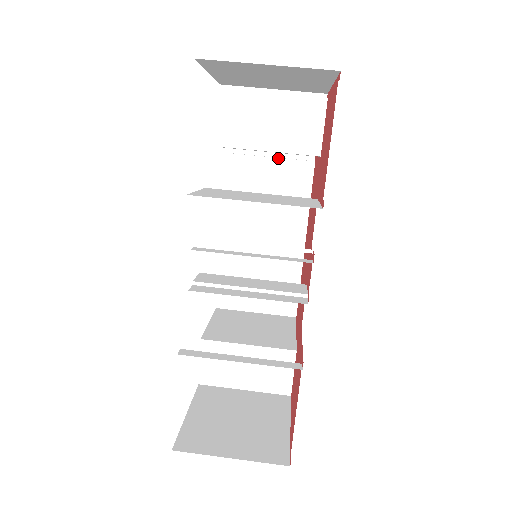
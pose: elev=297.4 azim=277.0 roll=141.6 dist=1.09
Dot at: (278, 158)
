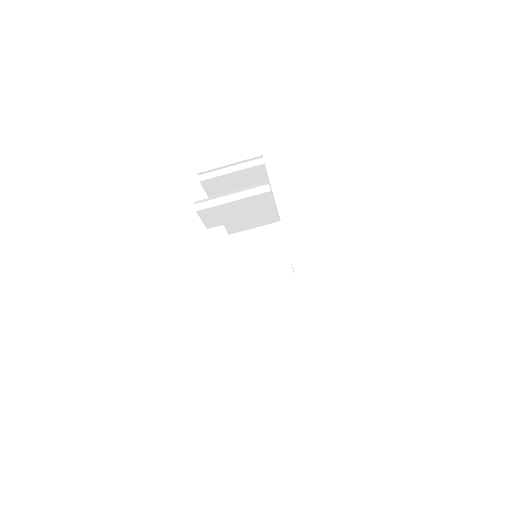
Dot at: (237, 171)
